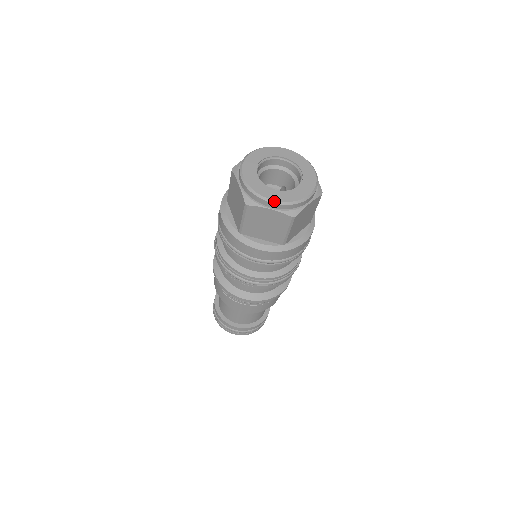
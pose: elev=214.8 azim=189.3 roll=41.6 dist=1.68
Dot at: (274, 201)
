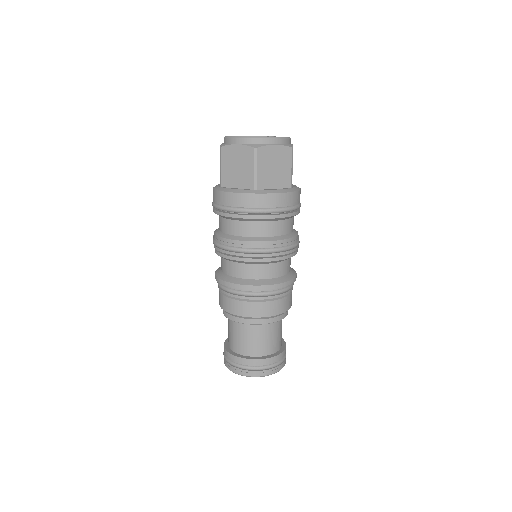
Dot at: (274, 137)
